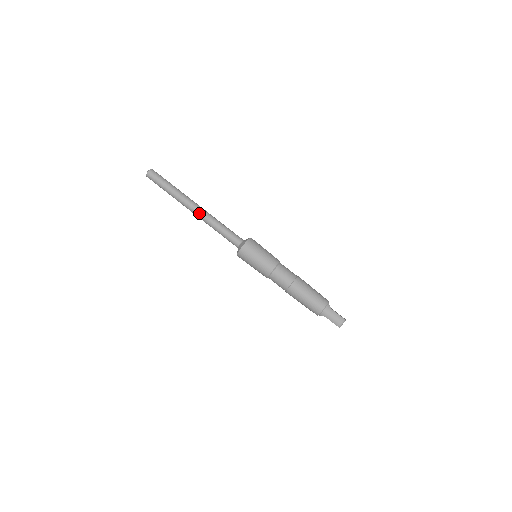
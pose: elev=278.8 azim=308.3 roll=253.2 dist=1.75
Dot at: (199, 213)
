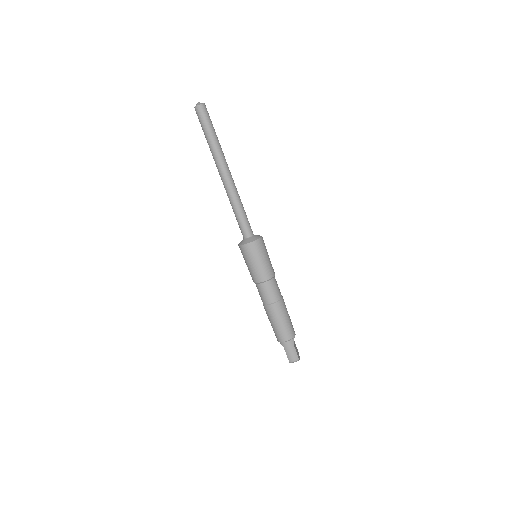
Dot at: (226, 182)
